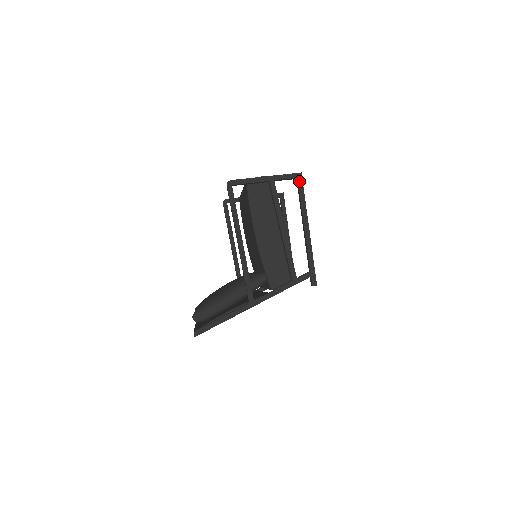
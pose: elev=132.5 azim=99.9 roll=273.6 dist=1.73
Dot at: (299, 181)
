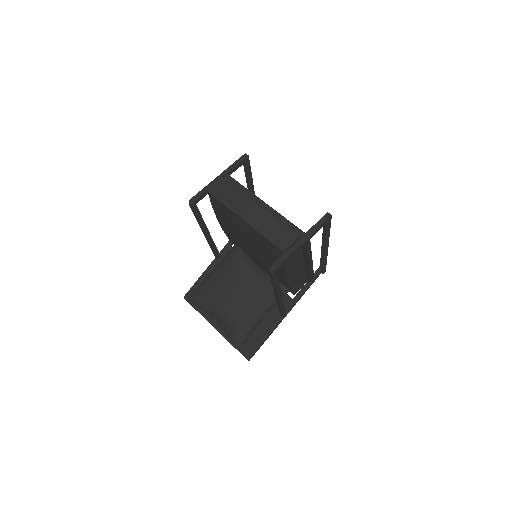
Dot at: (329, 223)
